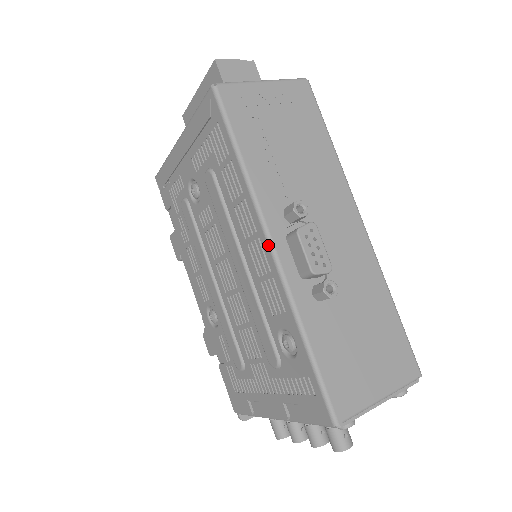
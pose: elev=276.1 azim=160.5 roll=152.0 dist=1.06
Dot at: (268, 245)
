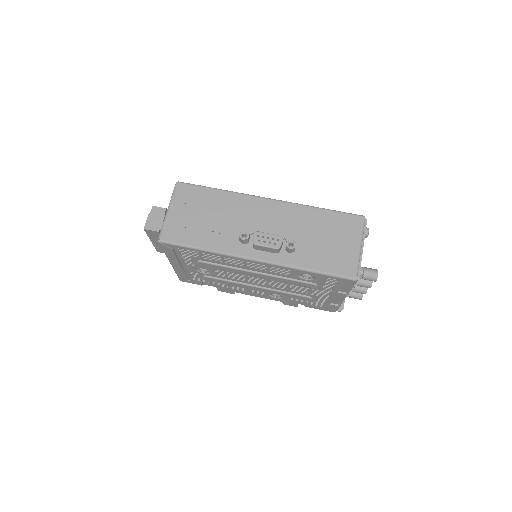
Dot at: (253, 261)
